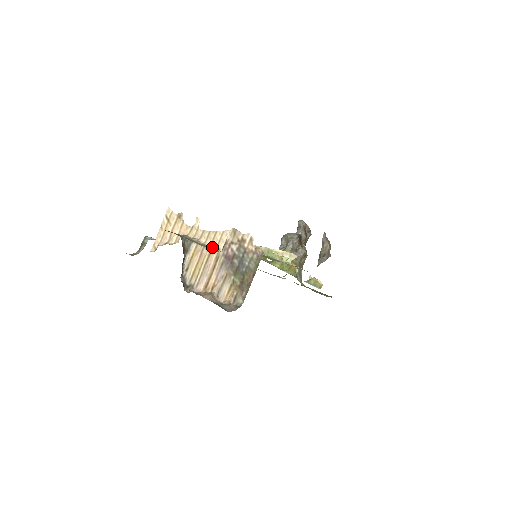
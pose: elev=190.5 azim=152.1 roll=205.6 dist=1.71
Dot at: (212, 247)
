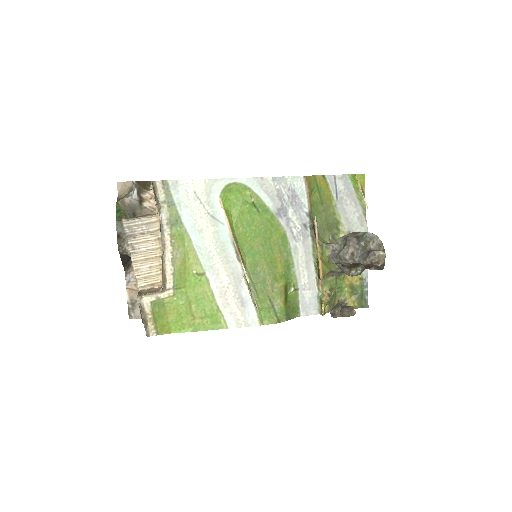
Dot at: (160, 261)
